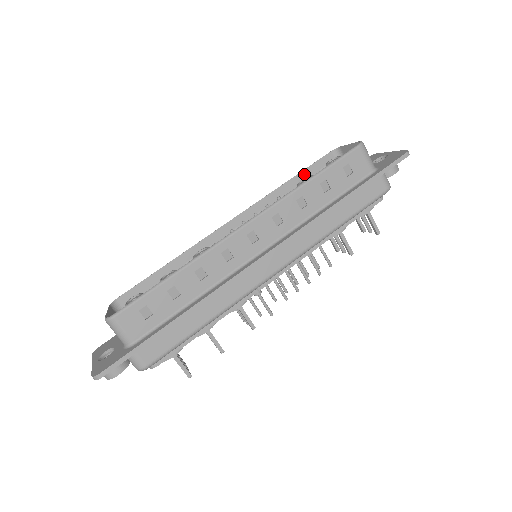
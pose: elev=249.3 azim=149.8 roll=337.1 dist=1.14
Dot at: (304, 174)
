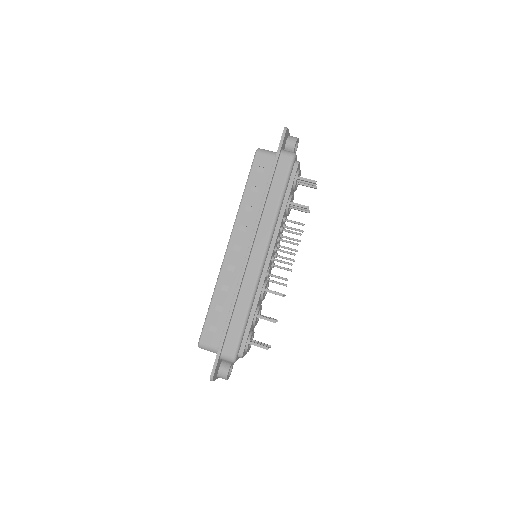
Dot at: occluded
